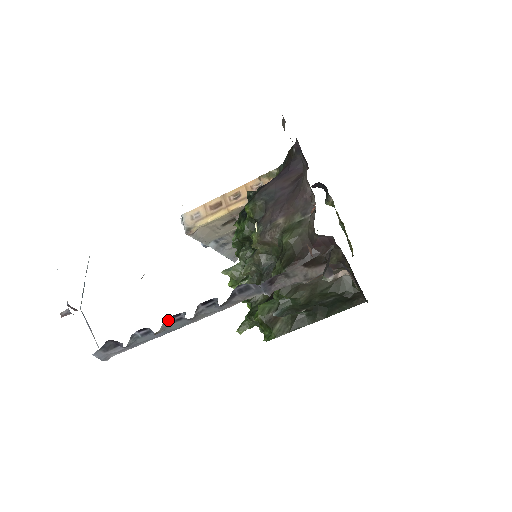
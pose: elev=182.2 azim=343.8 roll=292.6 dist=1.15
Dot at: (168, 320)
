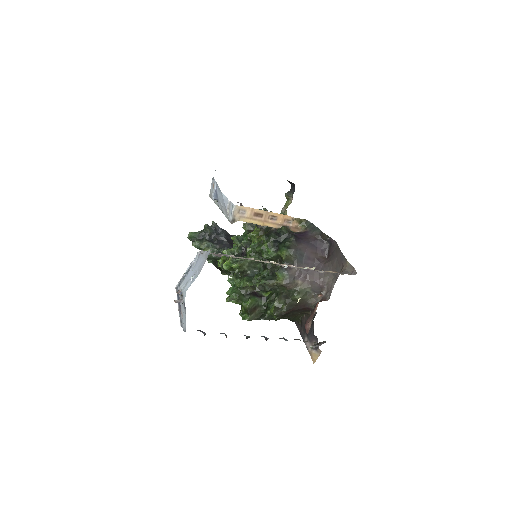
Dot at: occluded
